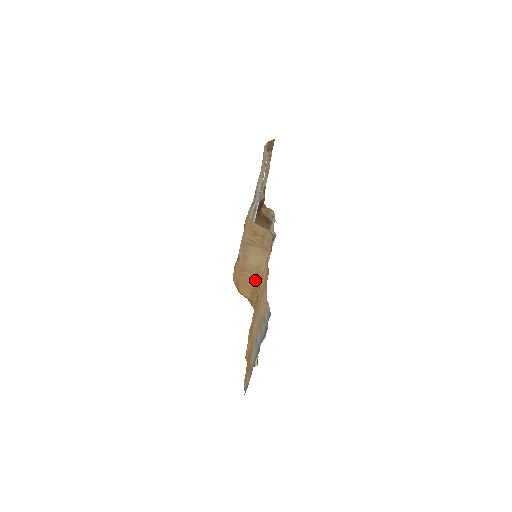
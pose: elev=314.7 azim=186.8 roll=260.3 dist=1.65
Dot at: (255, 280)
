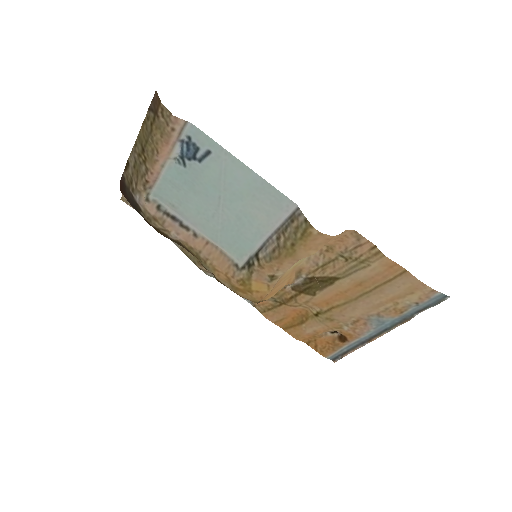
Dot at: (289, 279)
